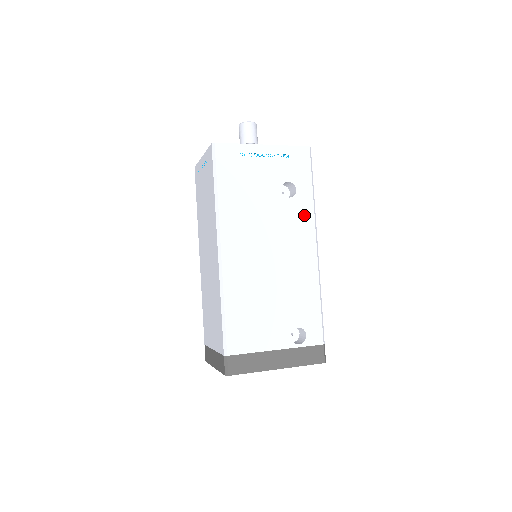
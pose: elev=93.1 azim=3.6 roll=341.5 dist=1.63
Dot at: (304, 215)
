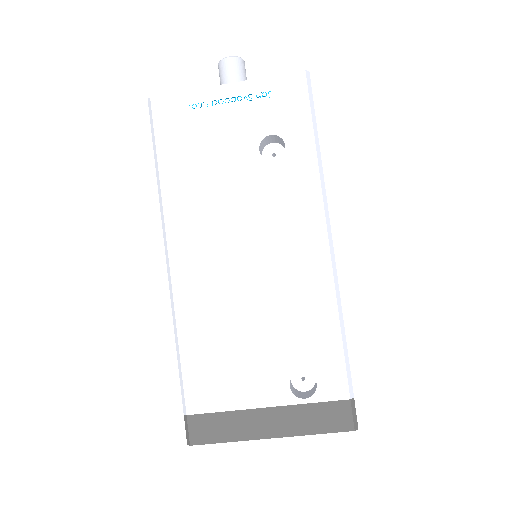
Dot at: (302, 185)
